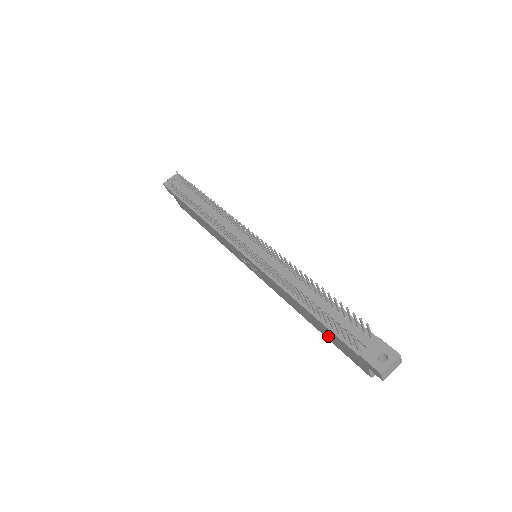
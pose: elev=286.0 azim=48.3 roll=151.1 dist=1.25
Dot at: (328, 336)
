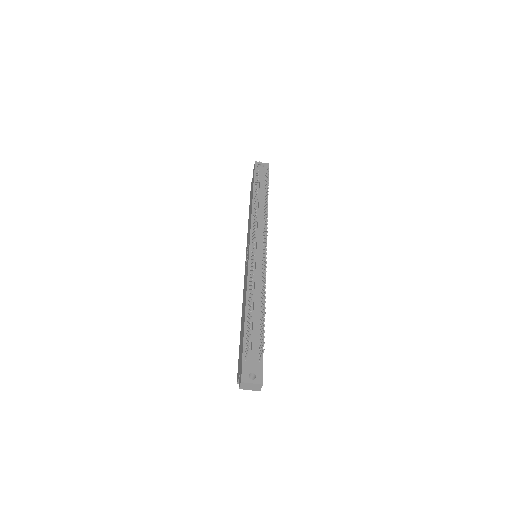
Dot at: (241, 338)
